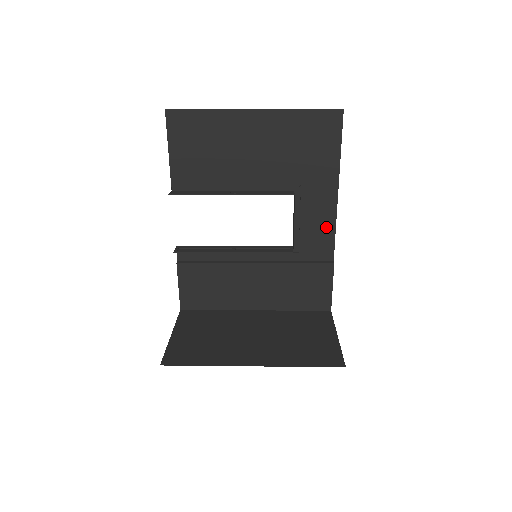
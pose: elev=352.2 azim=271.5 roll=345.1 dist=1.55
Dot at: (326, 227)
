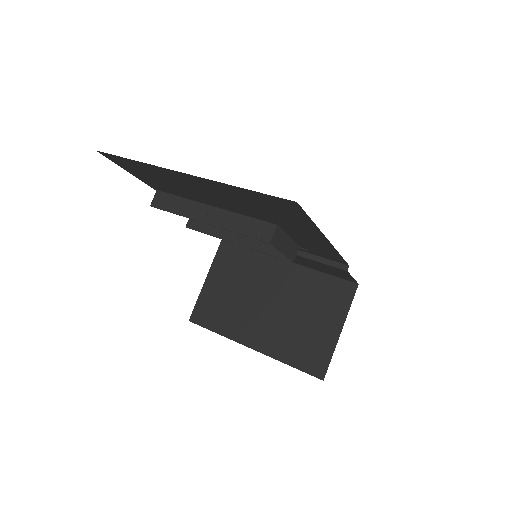
Dot at: (329, 251)
